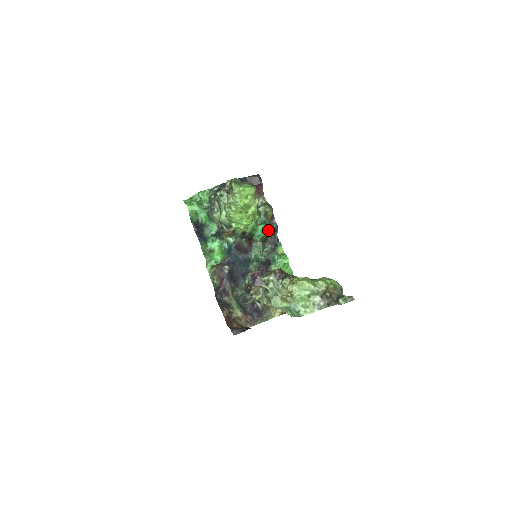
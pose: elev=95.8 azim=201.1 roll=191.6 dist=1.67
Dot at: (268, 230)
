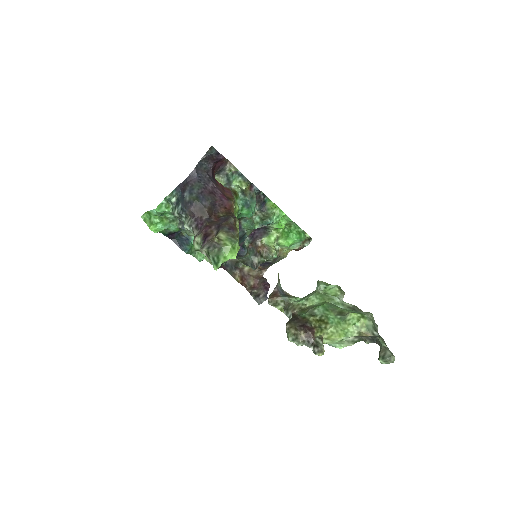
Dot at: (253, 209)
